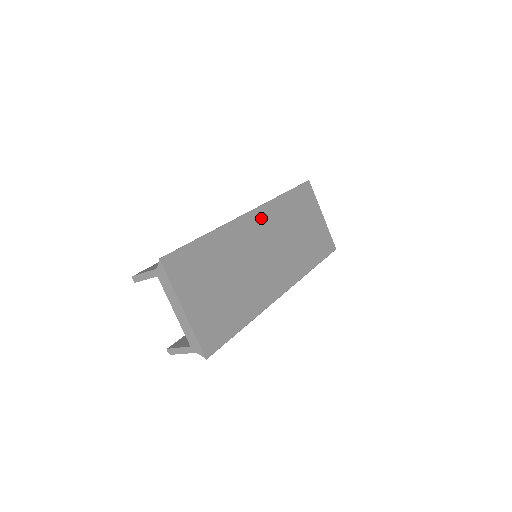
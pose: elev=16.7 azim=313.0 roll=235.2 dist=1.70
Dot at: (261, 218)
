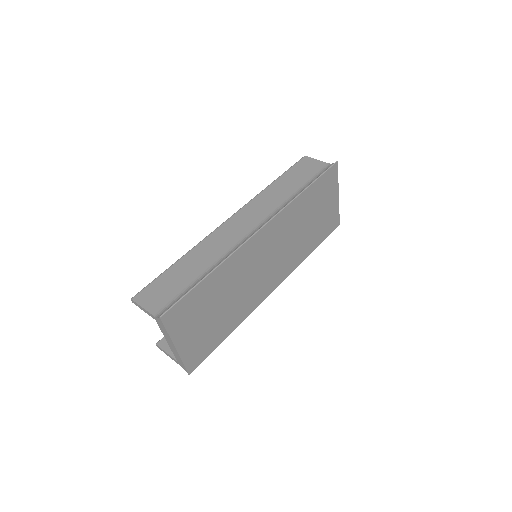
Dot at: (271, 230)
